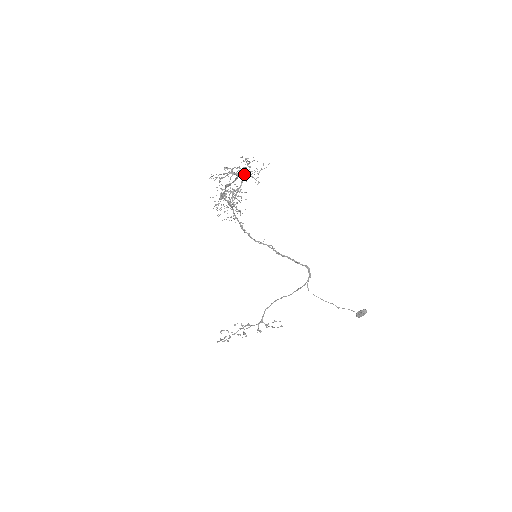
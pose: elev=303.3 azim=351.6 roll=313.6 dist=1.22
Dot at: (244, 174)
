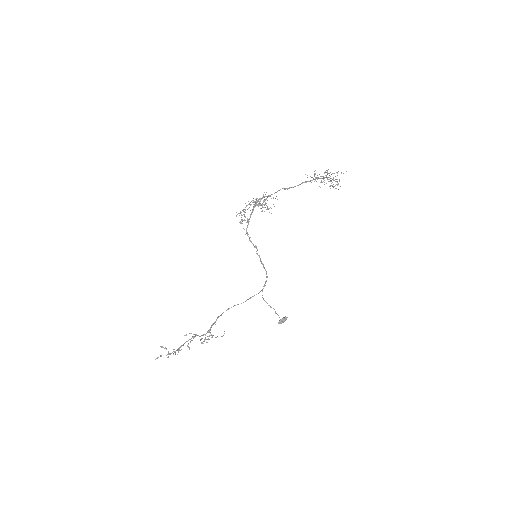
Dot at: occluded
